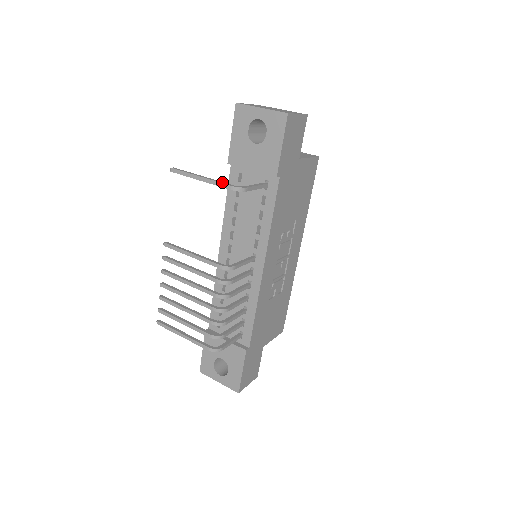
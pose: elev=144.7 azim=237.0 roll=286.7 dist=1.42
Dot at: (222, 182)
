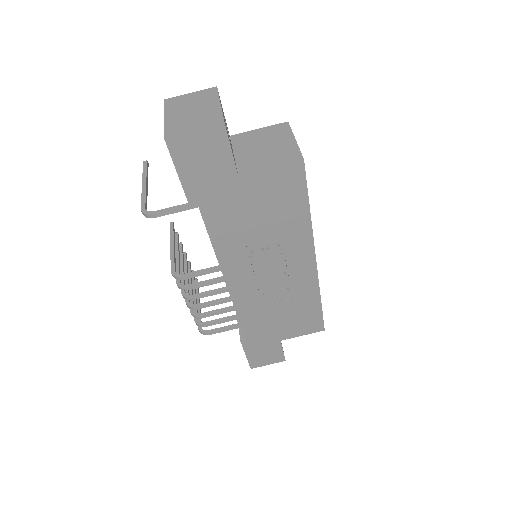
Dot at: (144, 200)
